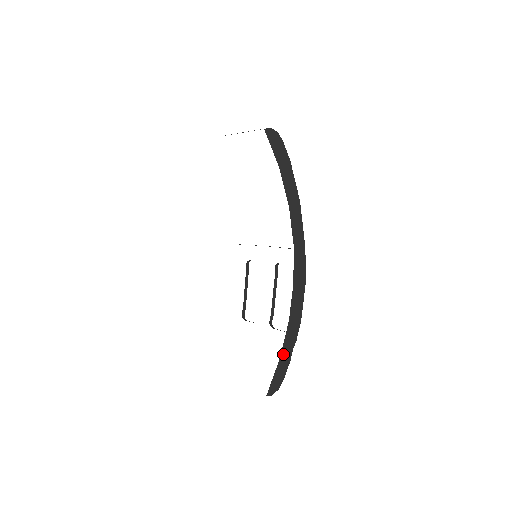
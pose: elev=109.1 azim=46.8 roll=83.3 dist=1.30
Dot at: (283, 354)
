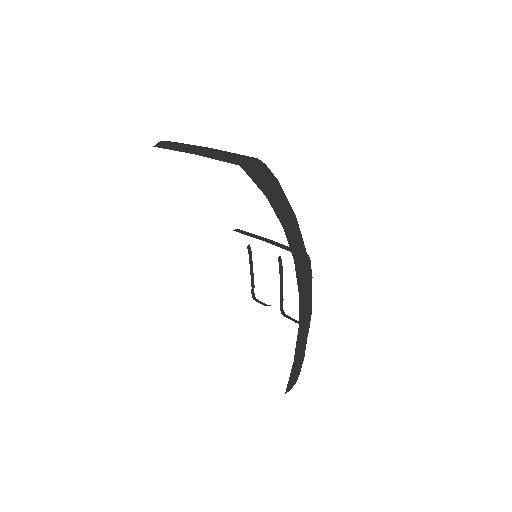
Dot at: (296, 356)
